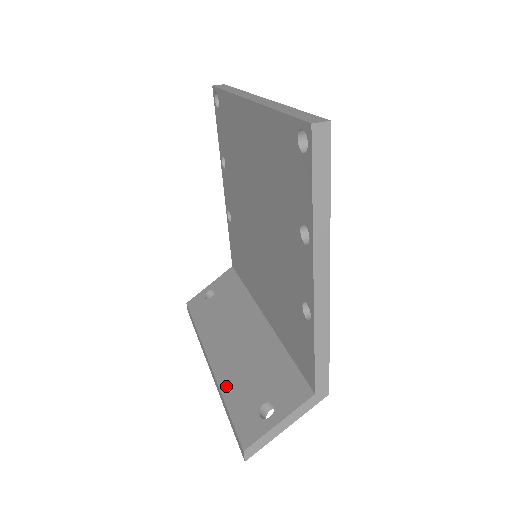
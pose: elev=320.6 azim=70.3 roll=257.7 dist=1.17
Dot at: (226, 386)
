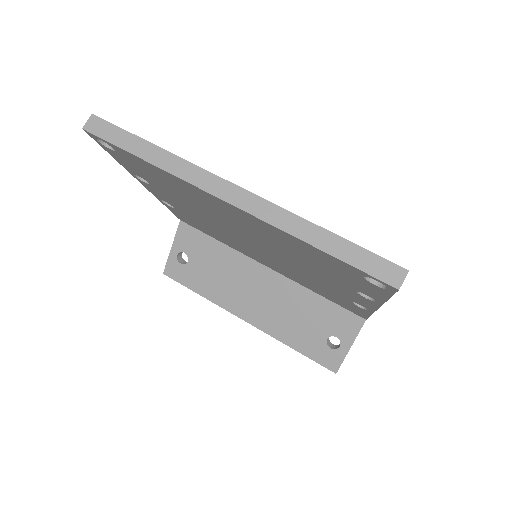
Dot at: (281, 336)
